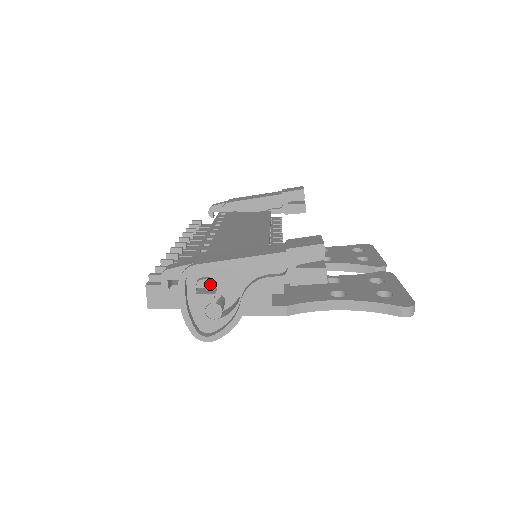
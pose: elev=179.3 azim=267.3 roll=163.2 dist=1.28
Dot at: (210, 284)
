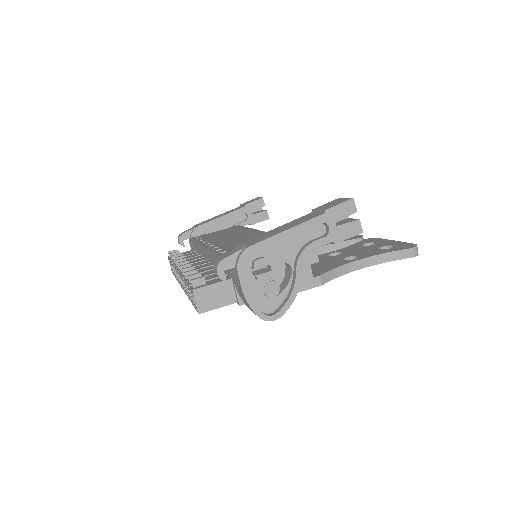
Dot at: (266, 262)
